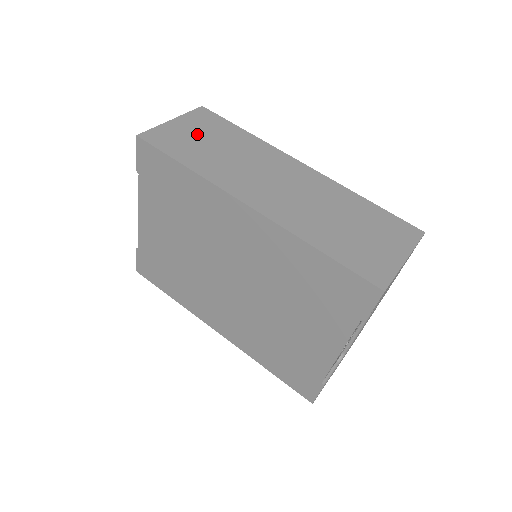
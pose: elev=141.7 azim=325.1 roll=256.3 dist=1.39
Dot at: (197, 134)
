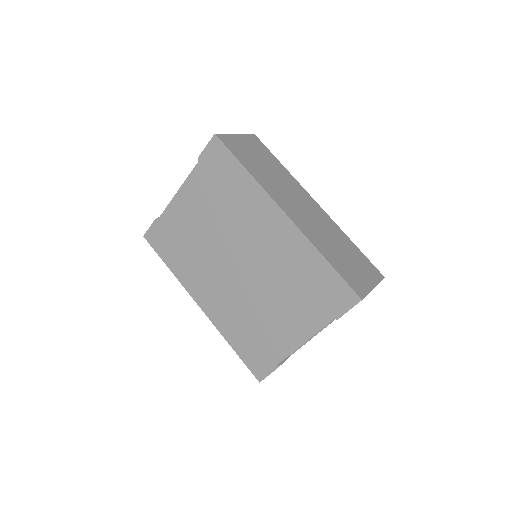
Dot at: (252, 151)
